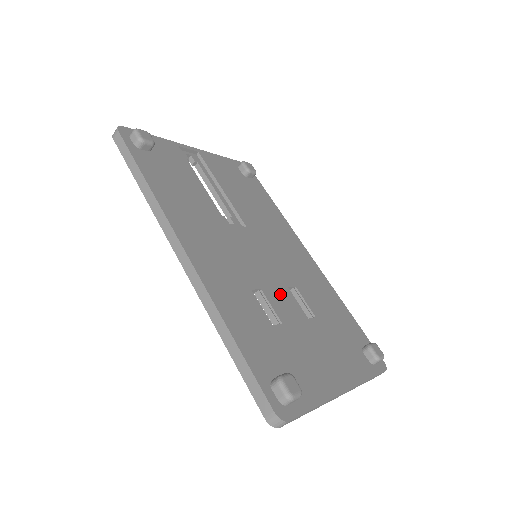
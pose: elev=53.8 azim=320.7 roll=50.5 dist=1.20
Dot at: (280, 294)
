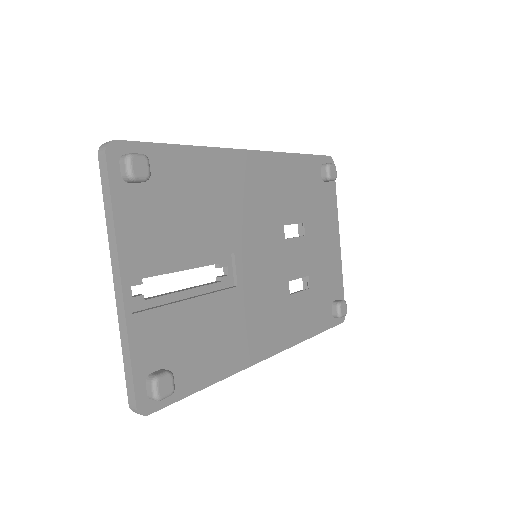
Dot at: (291, 258)
